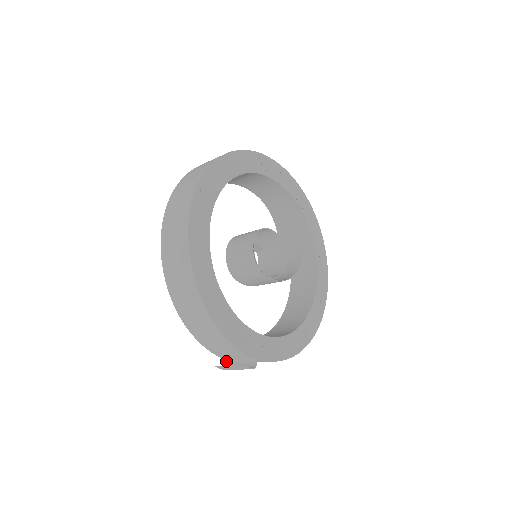
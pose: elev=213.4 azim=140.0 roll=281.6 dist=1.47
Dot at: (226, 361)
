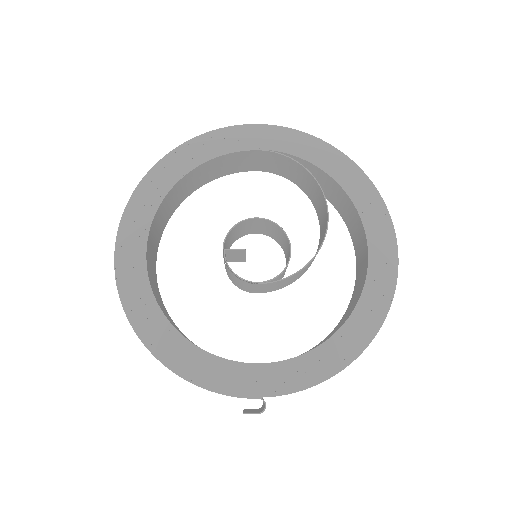
Dot at: occluded
